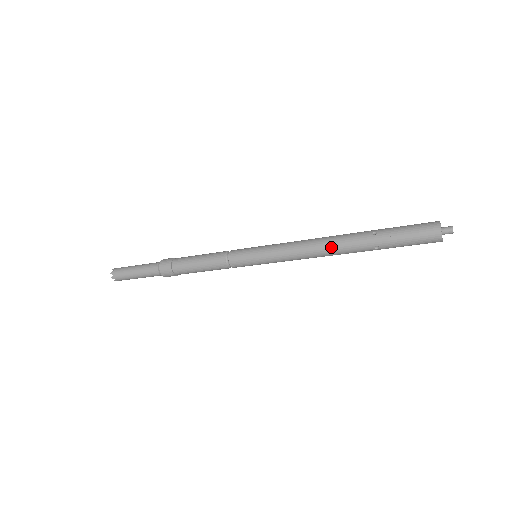
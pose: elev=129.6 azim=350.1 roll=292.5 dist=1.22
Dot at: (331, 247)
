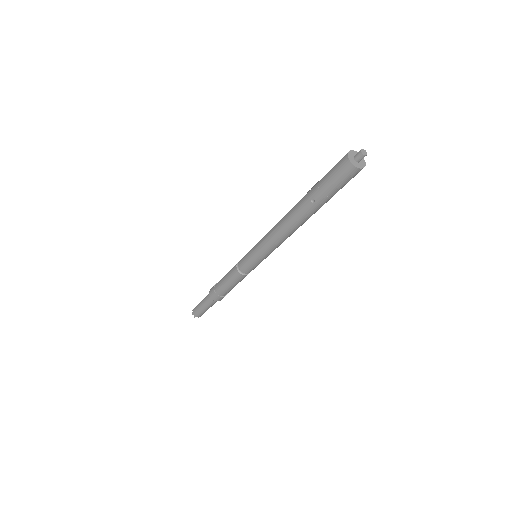
Dot at: (296, 227)
